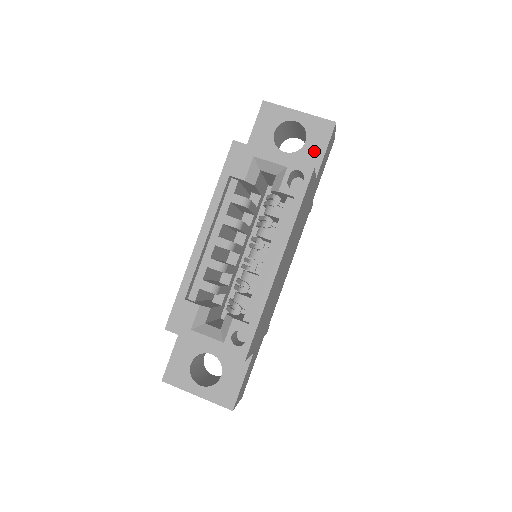
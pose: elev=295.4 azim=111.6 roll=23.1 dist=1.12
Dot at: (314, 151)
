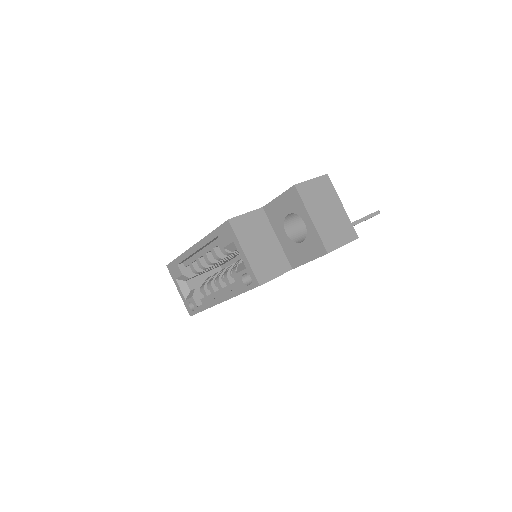
Dot at: (303, 254)
